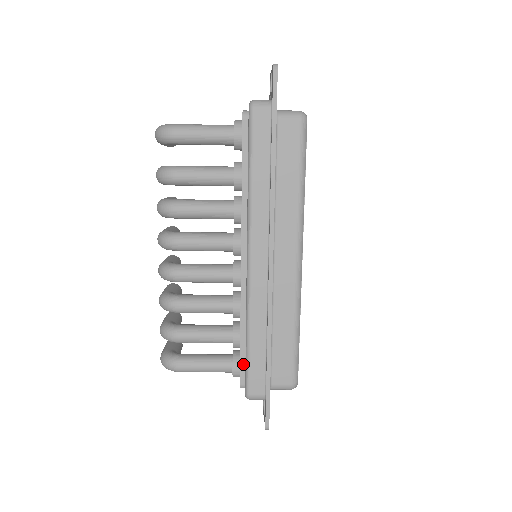
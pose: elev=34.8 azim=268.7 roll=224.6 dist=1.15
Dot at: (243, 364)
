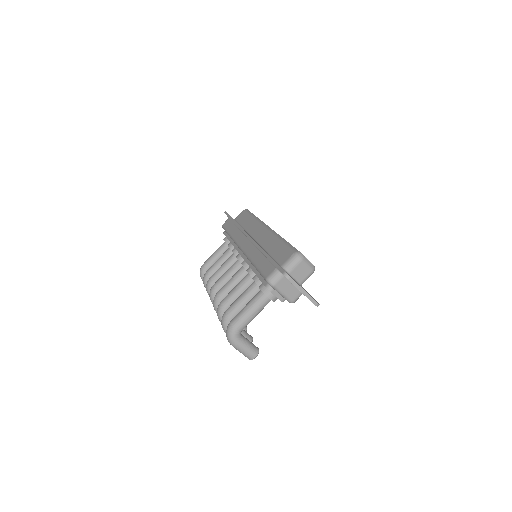
Dot at: (261, 278)
